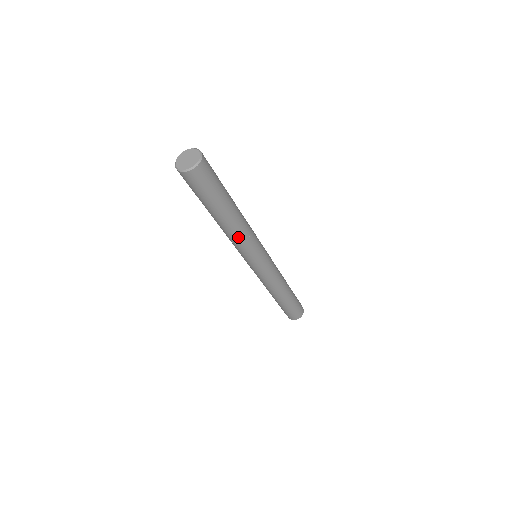
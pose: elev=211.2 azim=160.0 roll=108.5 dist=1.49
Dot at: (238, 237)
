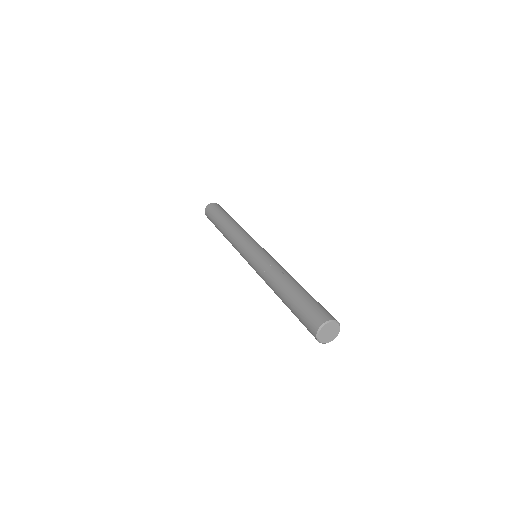
Dot at: occluded
